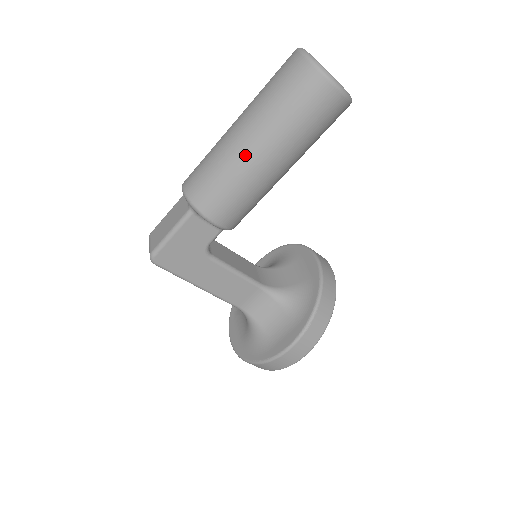
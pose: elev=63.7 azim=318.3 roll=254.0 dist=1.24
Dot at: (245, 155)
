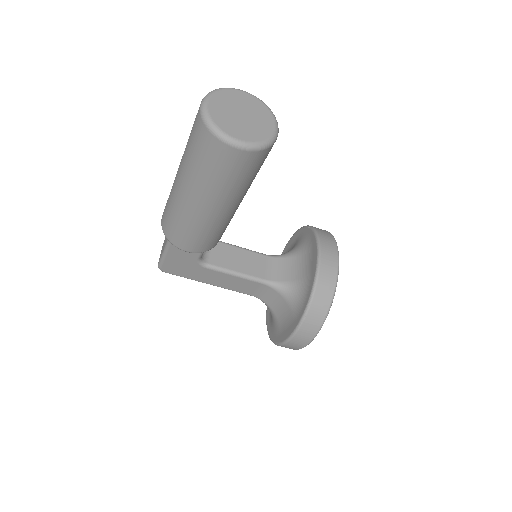
Dot at: (185, 204)
